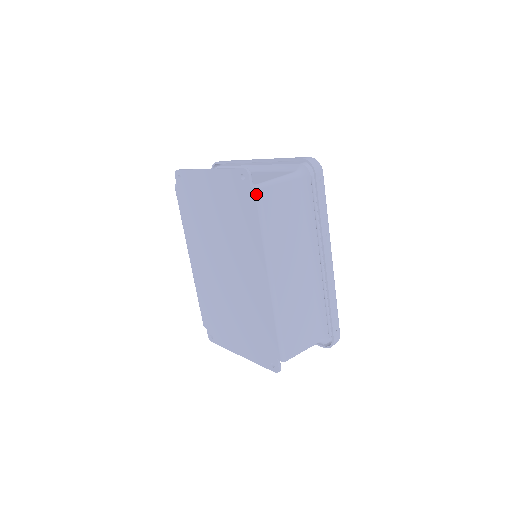
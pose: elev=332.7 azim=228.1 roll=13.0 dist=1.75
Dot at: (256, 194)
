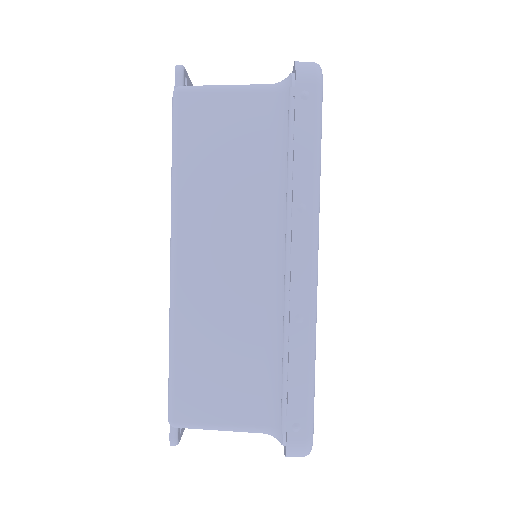
Dot at: (172, 101)
